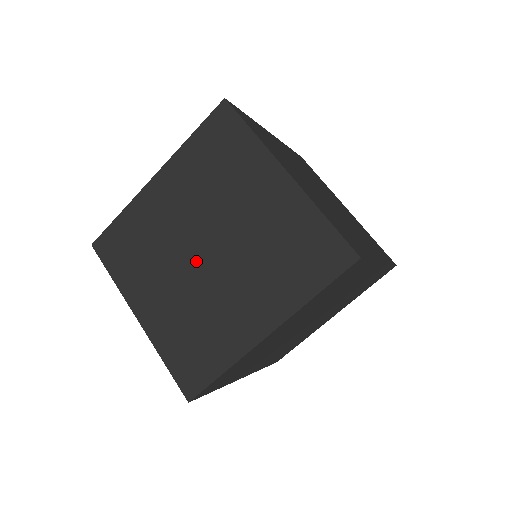
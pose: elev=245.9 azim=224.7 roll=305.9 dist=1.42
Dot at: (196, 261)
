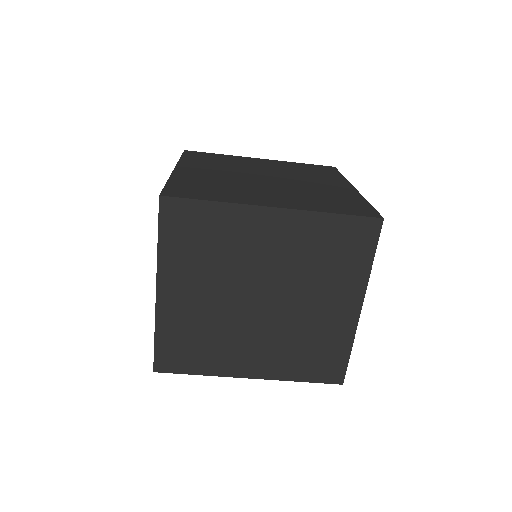
Dot at: (246, 299)
